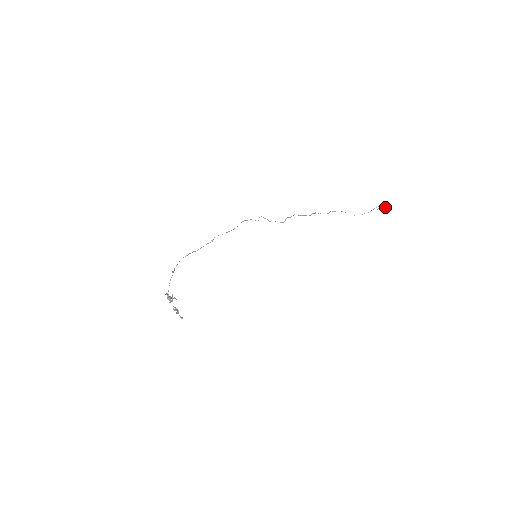
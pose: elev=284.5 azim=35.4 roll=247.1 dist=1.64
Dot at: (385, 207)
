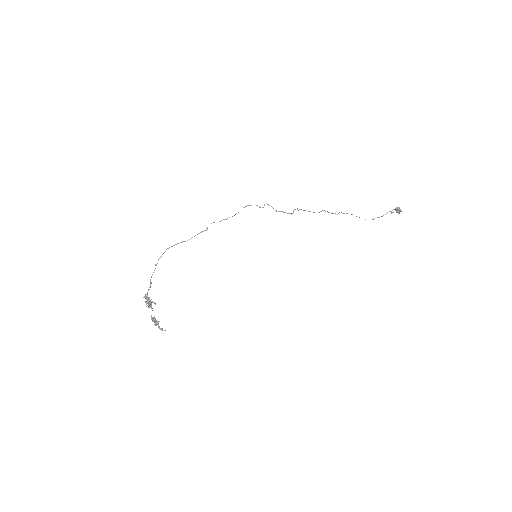
Dot at: (399, 211)
